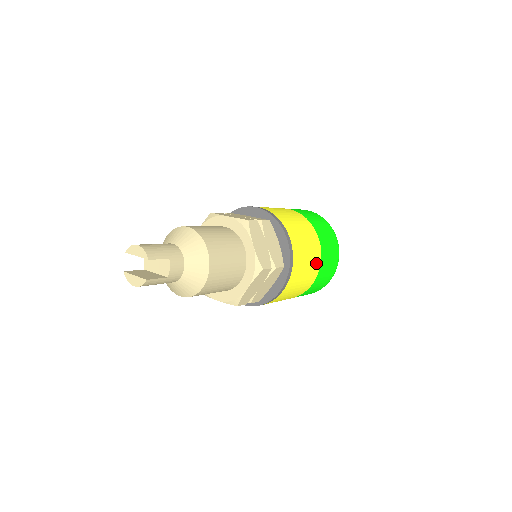
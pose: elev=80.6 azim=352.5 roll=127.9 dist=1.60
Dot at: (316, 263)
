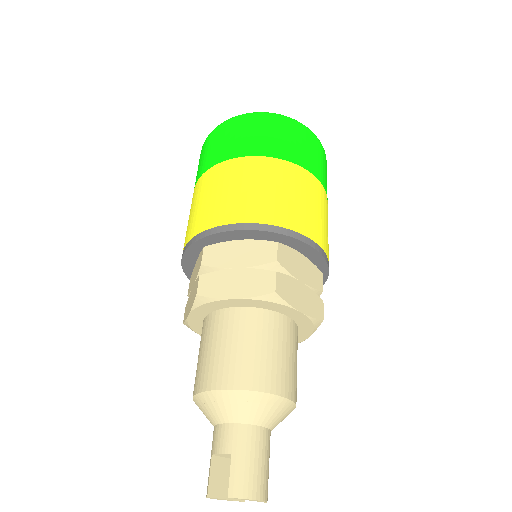
Dot at: occluded
